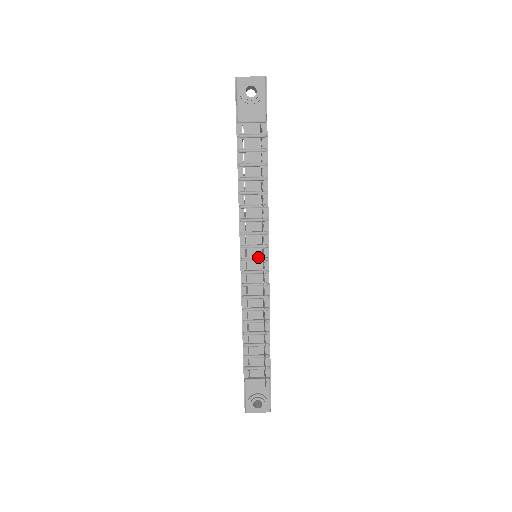
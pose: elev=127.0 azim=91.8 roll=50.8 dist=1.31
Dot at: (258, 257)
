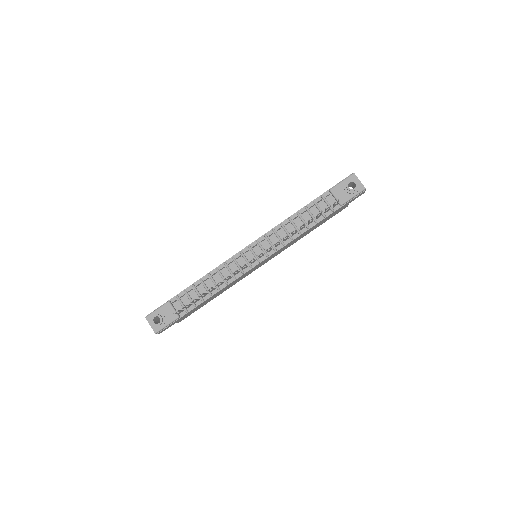
Dot at: occluded
